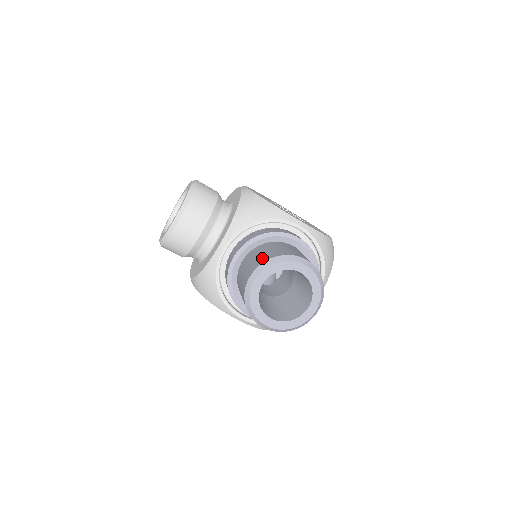
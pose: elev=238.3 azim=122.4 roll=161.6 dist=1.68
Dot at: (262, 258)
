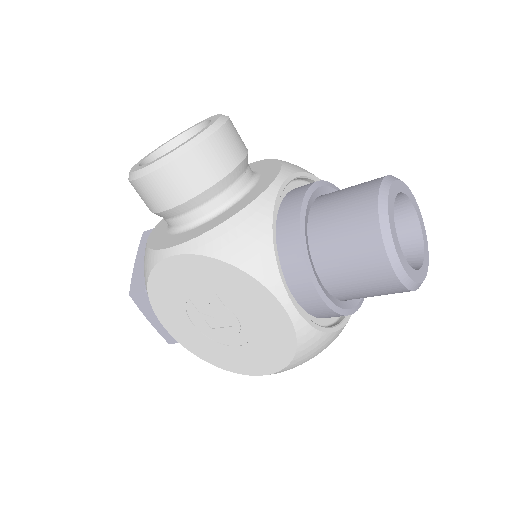
Dot at: (374, 179)
